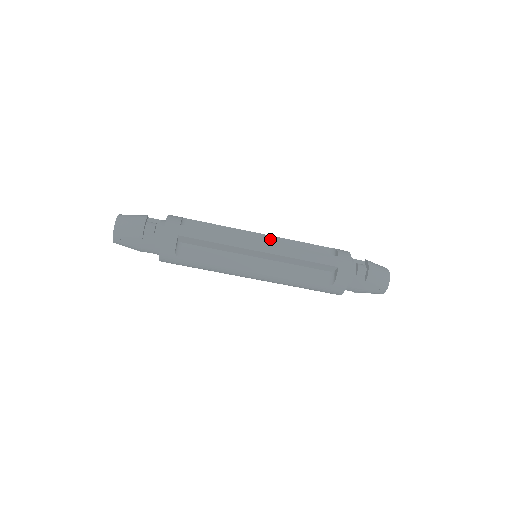
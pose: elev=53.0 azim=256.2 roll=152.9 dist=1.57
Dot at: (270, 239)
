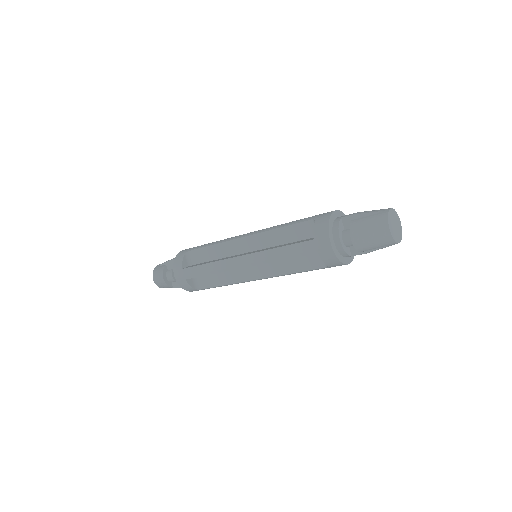
Dot at: (254, 239)
